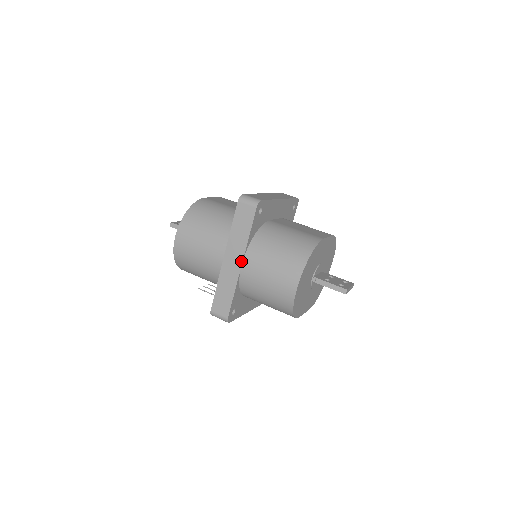
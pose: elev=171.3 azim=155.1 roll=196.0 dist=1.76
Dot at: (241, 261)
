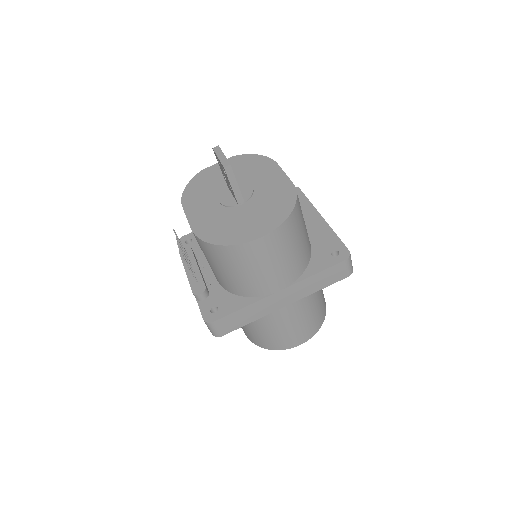
Dot at: (289, 303)
